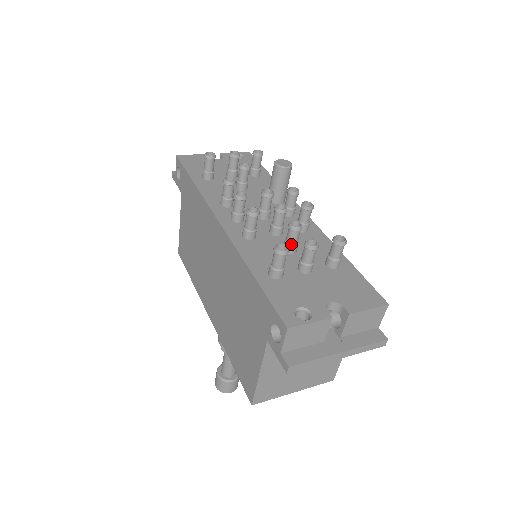
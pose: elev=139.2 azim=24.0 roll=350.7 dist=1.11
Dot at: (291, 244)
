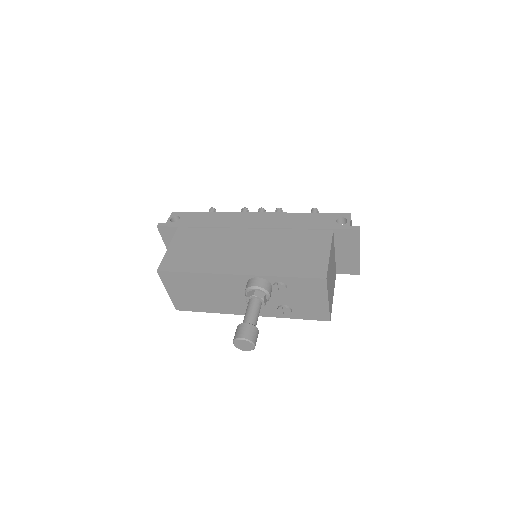
Dot at: occluded
